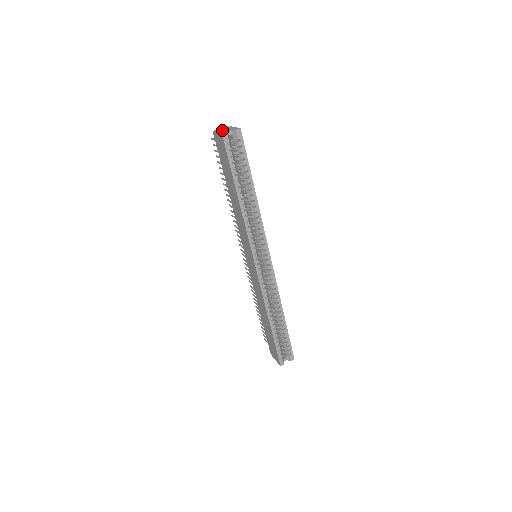
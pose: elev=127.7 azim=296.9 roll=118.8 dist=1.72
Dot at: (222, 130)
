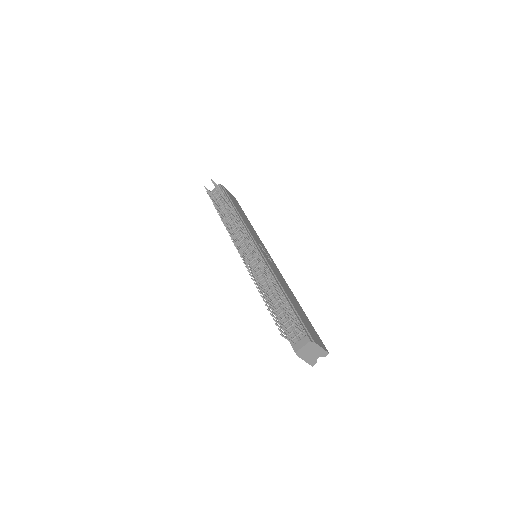
Dot at: (309, 355)
